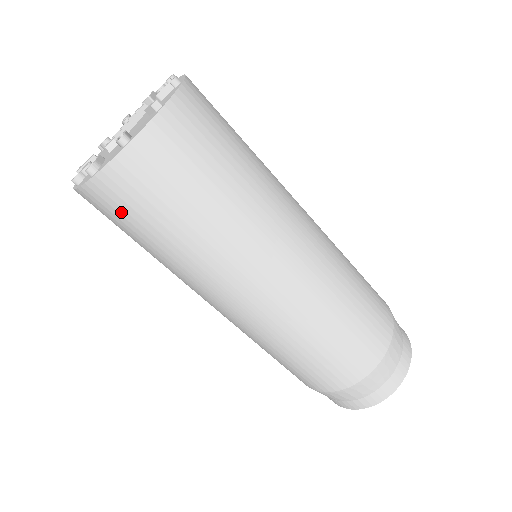
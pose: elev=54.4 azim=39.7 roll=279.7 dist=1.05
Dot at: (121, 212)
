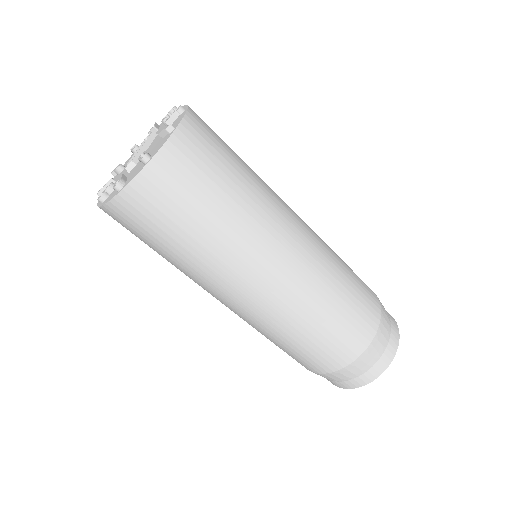
Dot at: (144, 220)
